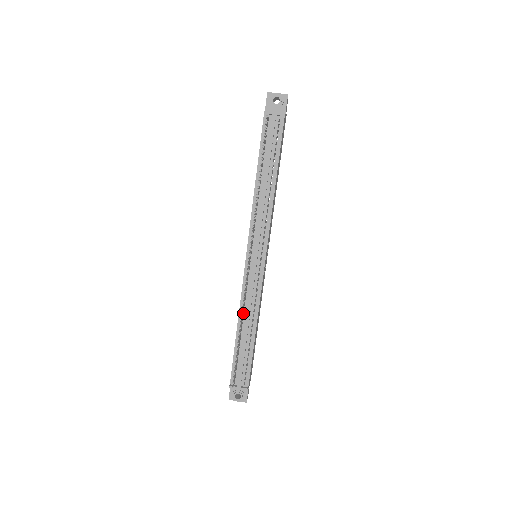
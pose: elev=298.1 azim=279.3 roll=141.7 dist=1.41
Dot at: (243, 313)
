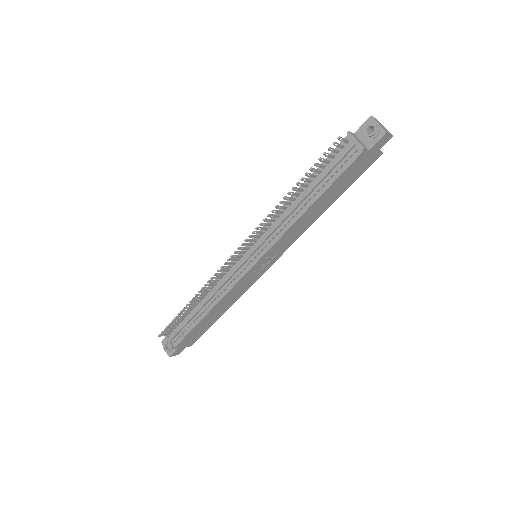
Dot at: (209, 290)
